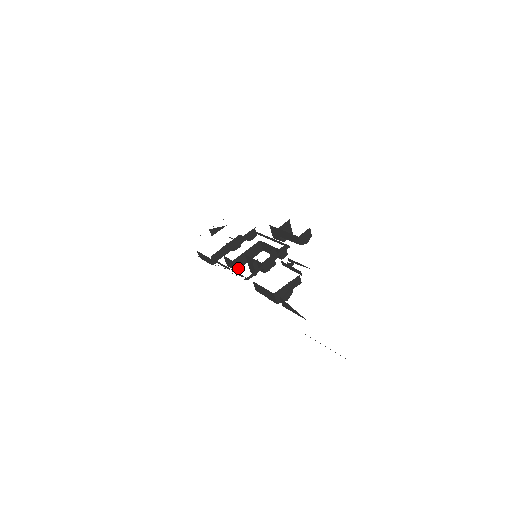
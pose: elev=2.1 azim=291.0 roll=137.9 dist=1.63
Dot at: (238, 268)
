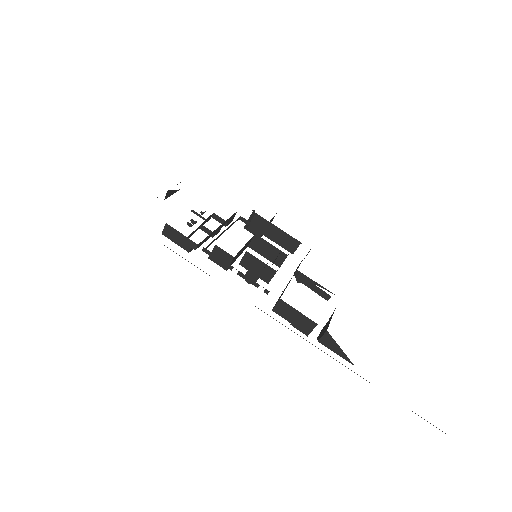
Dot at: occluded
